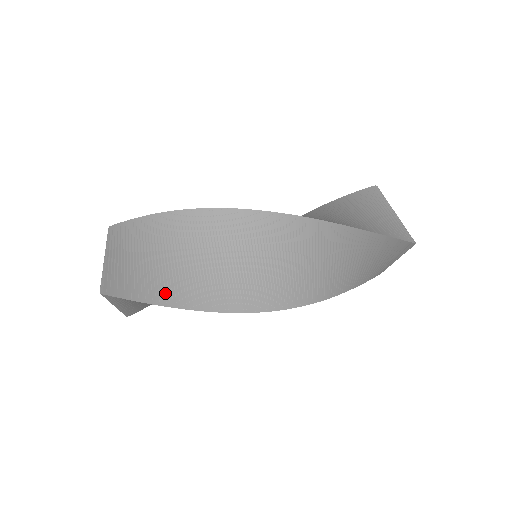
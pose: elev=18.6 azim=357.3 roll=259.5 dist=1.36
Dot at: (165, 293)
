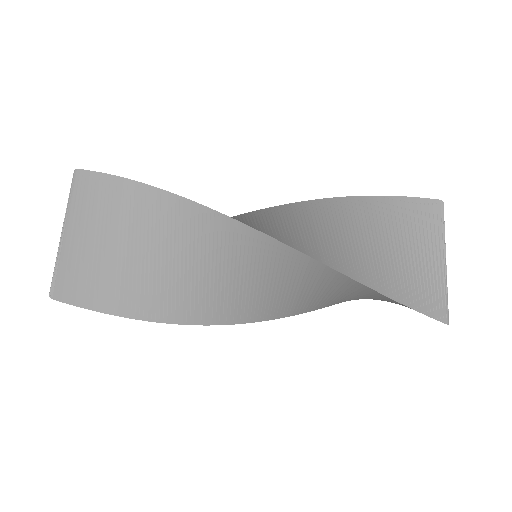
Dot at: (131, 301)
